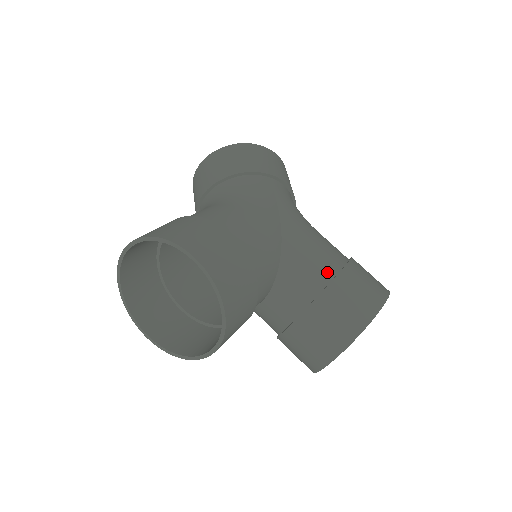
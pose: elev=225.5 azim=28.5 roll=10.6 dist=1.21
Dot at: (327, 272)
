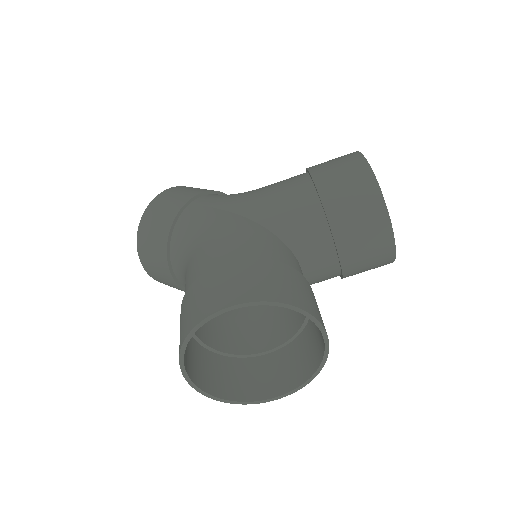
Dot at: (308, 196)
